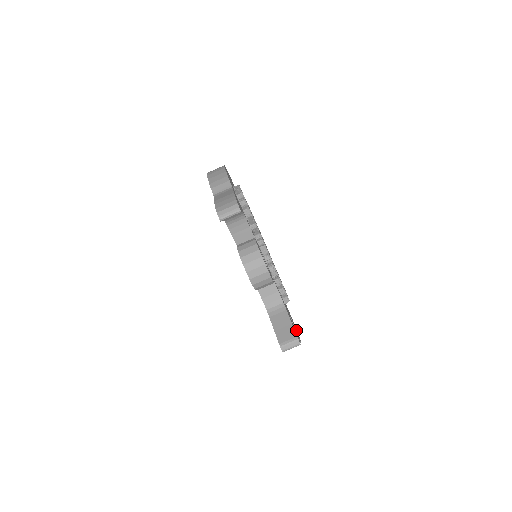
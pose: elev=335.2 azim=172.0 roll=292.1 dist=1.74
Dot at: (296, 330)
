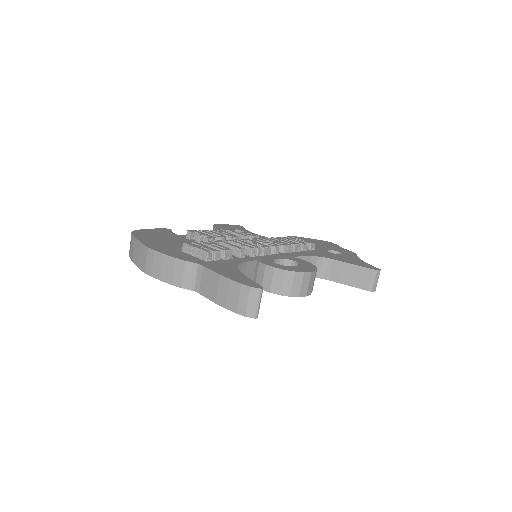
Dot at: (337, 249)
